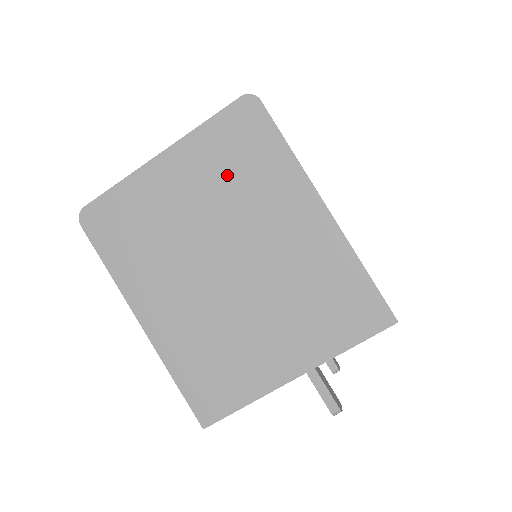
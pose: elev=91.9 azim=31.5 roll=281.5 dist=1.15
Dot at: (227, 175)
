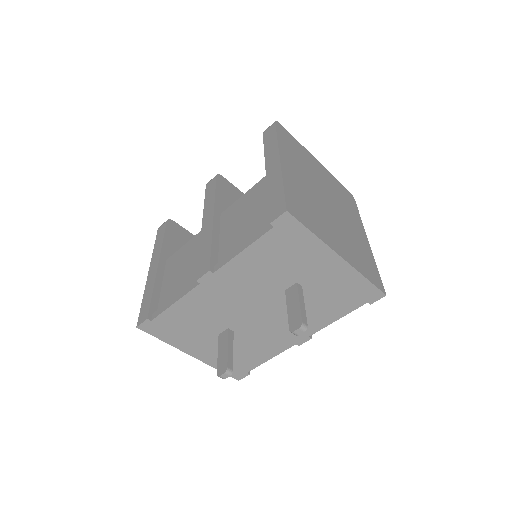
Dot at: (338, 192)
